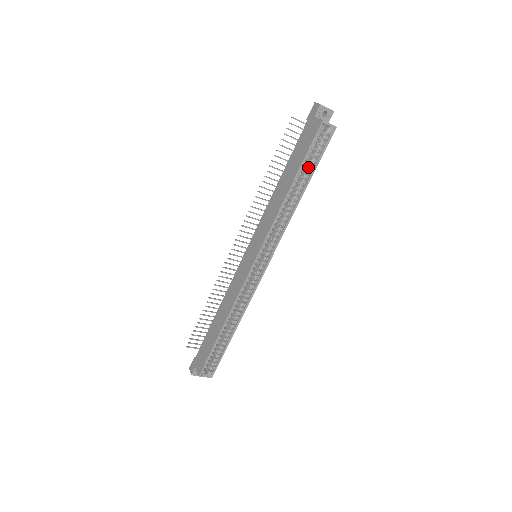
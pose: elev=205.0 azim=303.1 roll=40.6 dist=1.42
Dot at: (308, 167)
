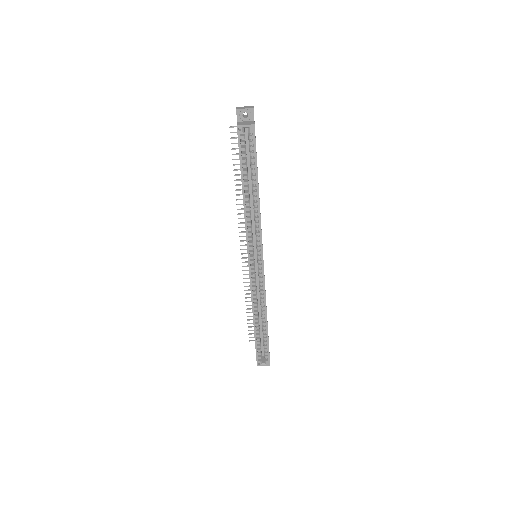
Dot at: (251, 168)
